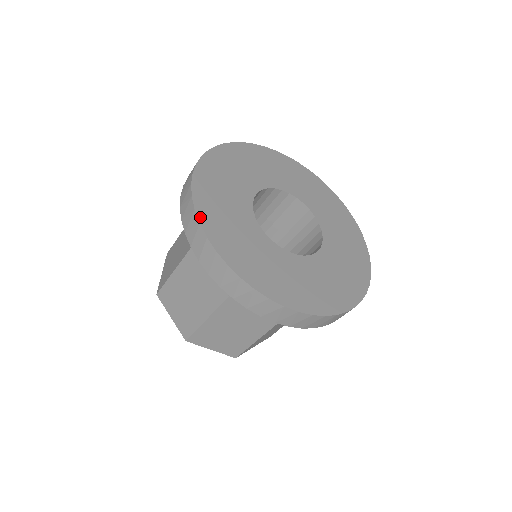
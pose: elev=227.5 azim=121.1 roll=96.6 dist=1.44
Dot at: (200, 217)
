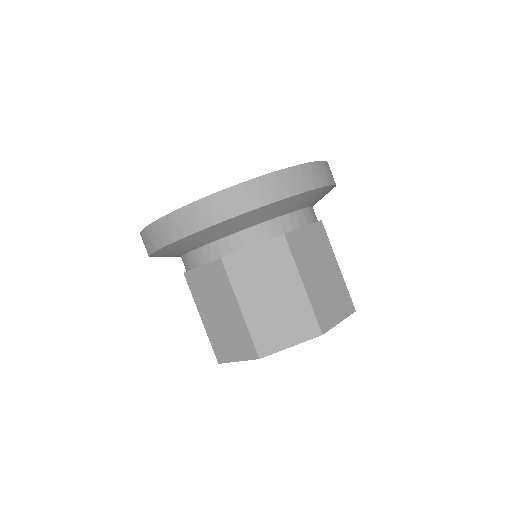
Dot at: occluded
